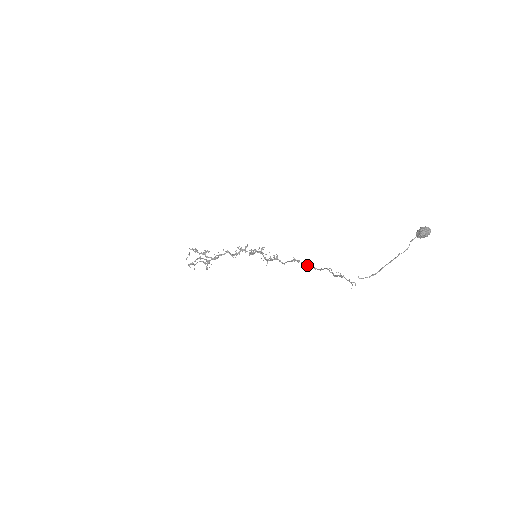
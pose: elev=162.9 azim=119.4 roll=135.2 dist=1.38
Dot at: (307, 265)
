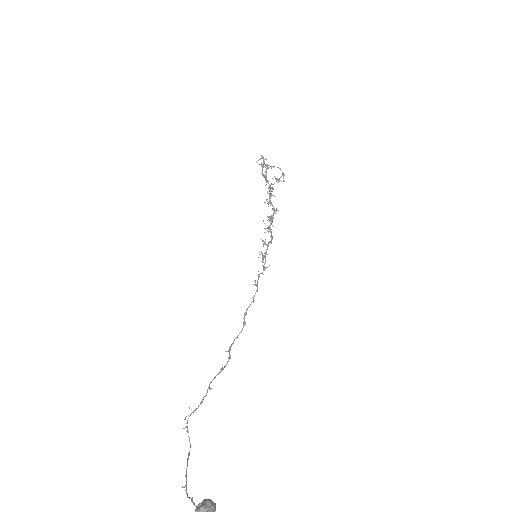
Dot at: (231, 344)
